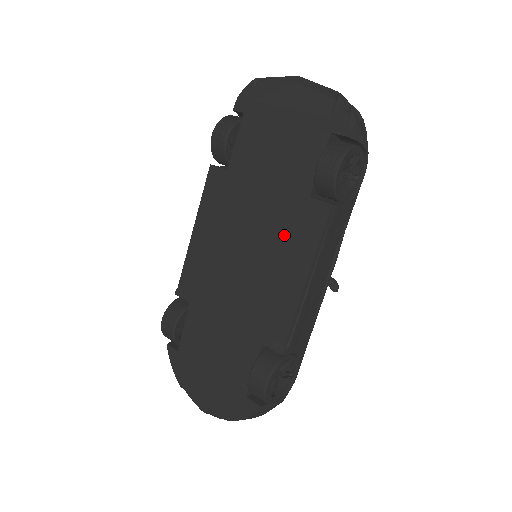
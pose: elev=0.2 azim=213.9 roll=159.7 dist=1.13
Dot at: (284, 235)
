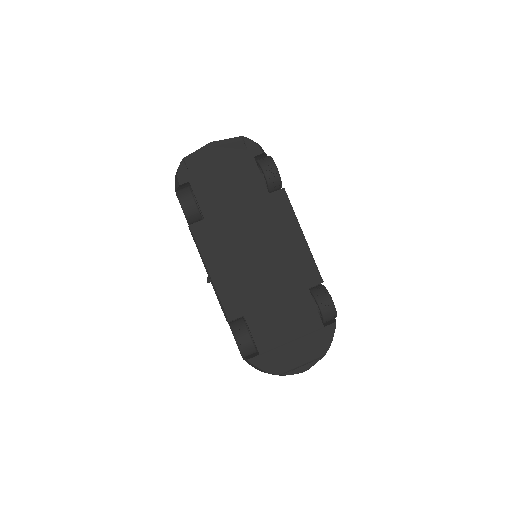
Dot at: (272, 223)
